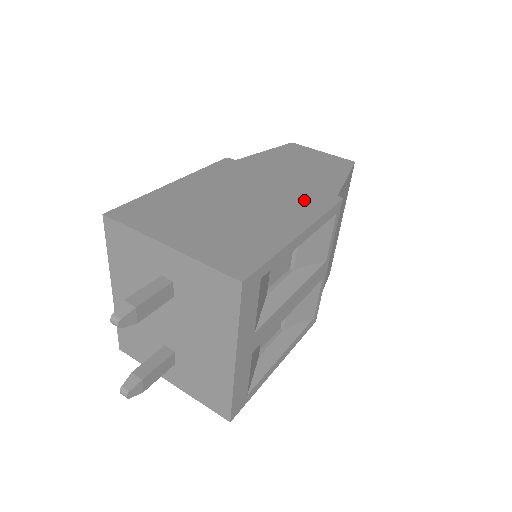
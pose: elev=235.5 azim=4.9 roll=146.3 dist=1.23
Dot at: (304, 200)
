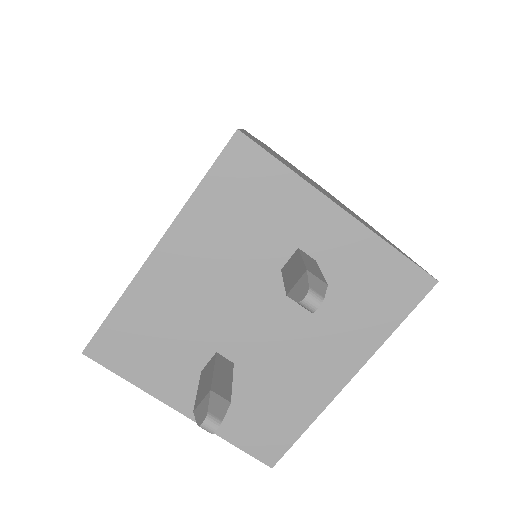
Dot at: occluded
